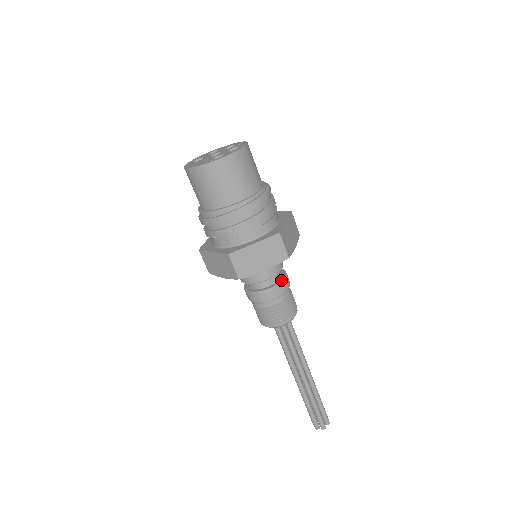
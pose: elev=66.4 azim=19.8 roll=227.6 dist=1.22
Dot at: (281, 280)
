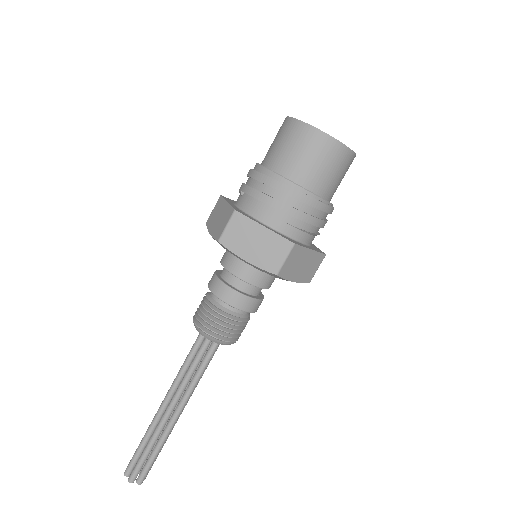
Dot at: (250, 296)
